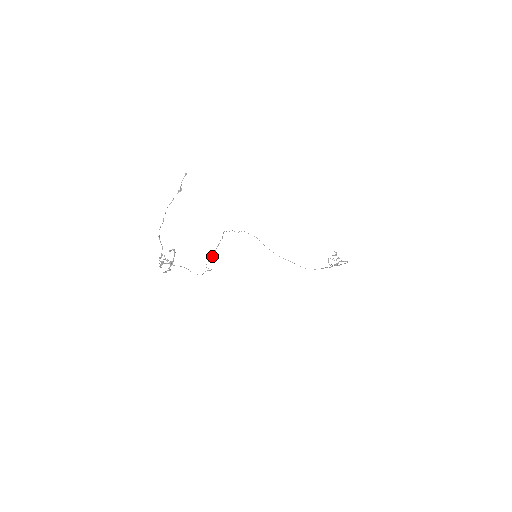
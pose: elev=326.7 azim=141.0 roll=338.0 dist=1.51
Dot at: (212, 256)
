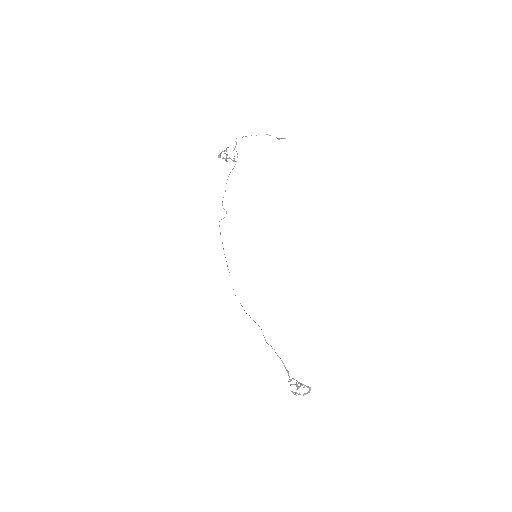
Dot at: occluded
